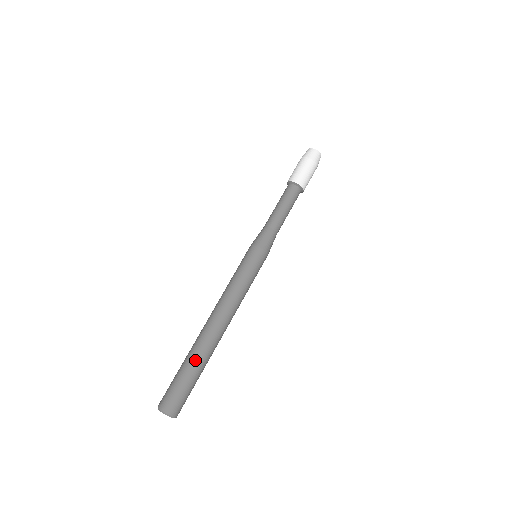
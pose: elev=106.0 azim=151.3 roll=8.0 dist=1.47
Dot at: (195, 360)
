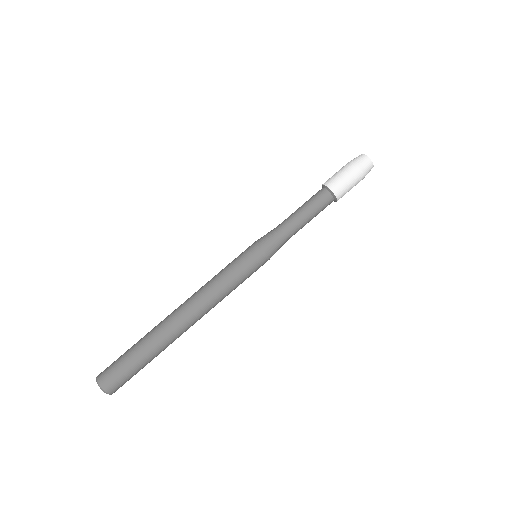
Dot at: (145, 337)
